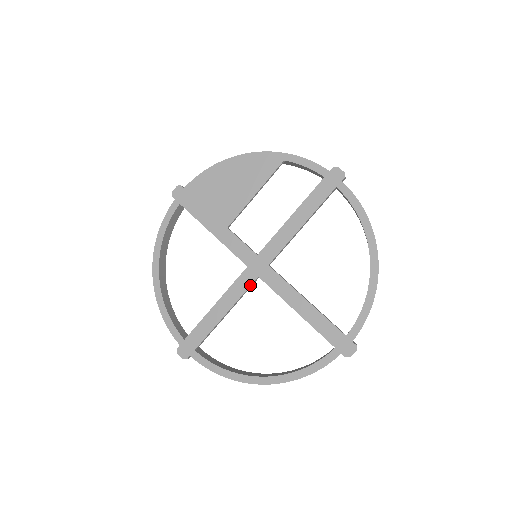
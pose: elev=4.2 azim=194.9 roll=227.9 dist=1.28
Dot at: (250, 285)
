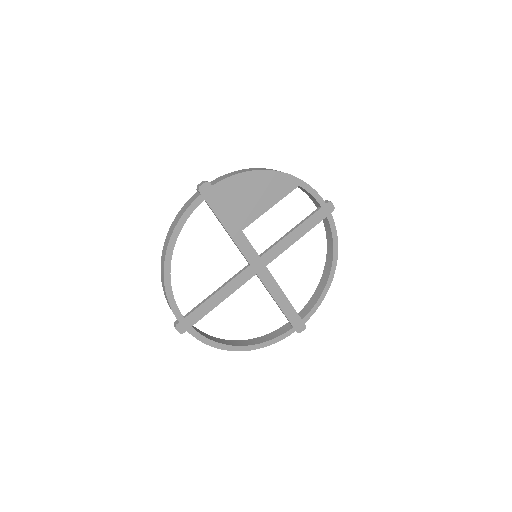
Dot at: occluded
